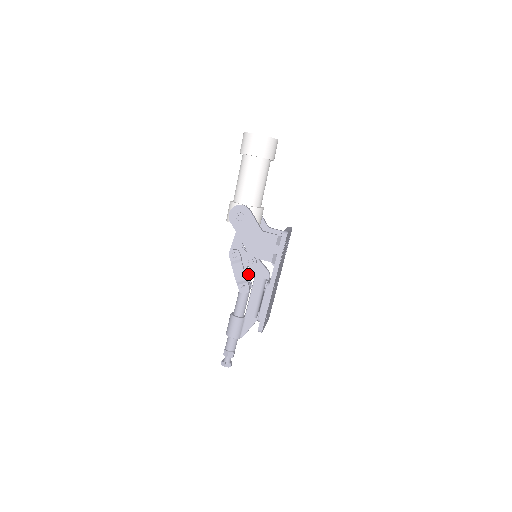
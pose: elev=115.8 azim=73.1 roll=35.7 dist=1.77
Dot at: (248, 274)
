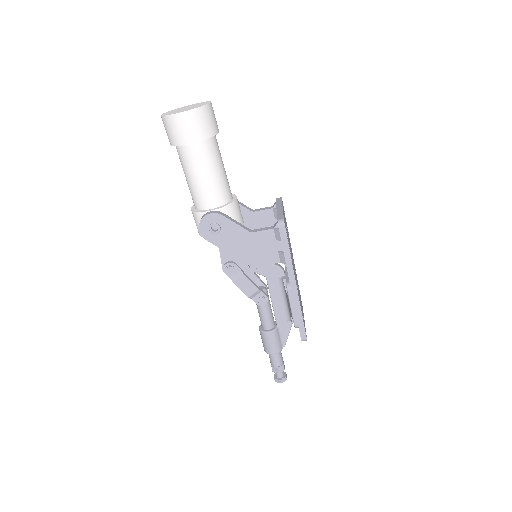
Dot at: (256, 277)
